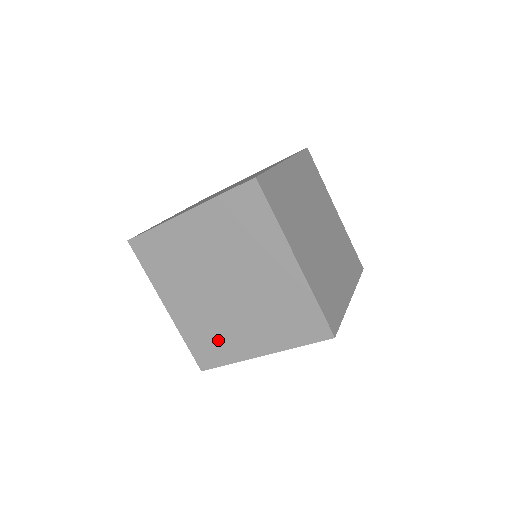
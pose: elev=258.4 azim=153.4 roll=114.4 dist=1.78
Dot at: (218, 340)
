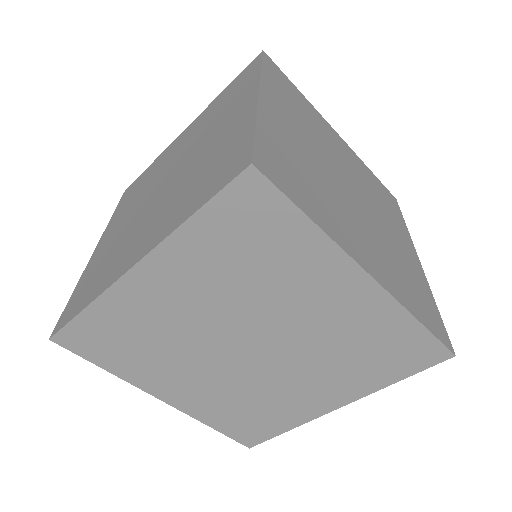
Dot at: (262, 411)
